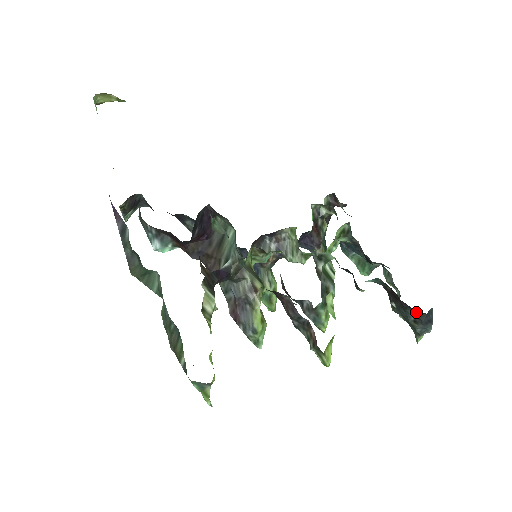
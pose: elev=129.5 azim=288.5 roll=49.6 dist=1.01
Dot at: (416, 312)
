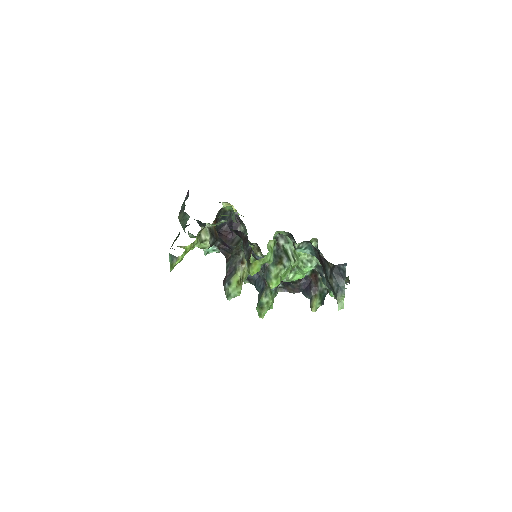
Dot at: (329, 264)
